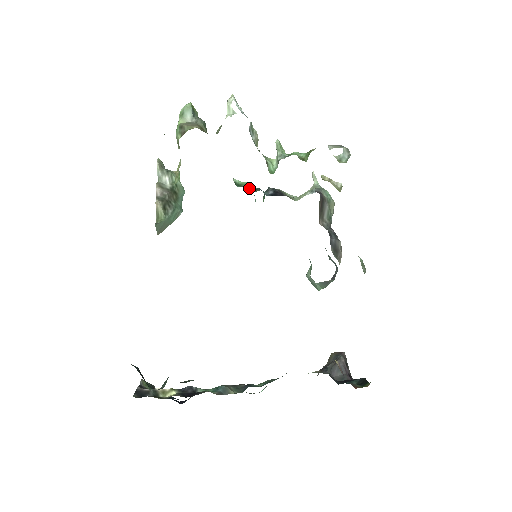
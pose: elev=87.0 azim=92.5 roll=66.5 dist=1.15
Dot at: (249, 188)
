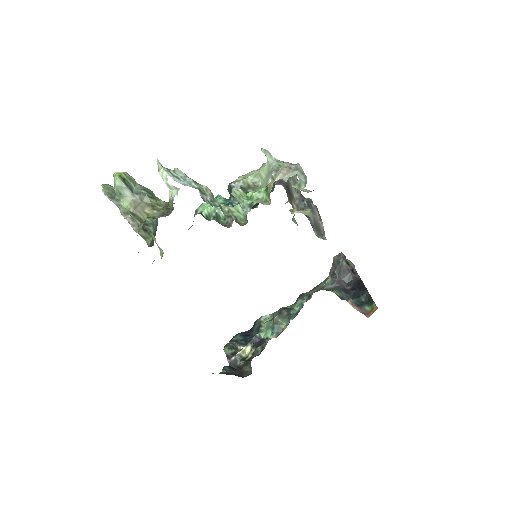
Dot at: (220, 212)
